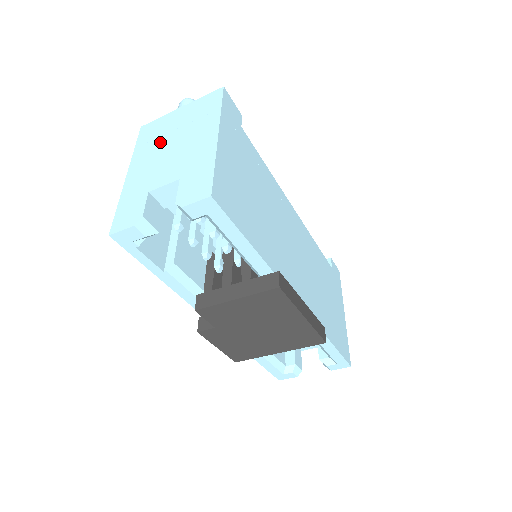
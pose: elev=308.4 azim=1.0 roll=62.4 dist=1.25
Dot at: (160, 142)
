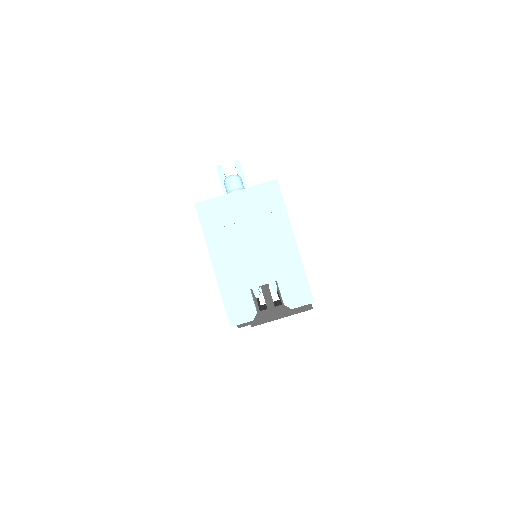
Dot at: (233, 233)
